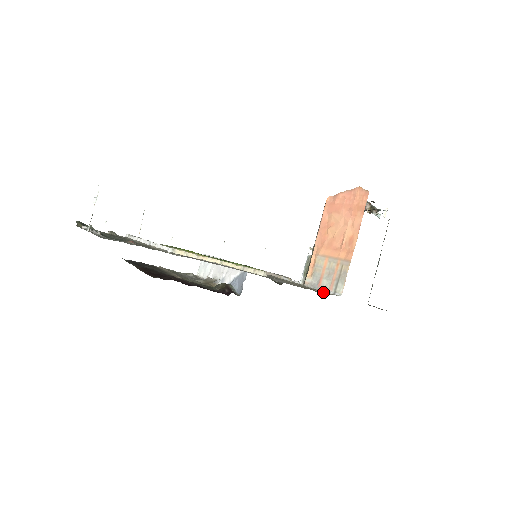
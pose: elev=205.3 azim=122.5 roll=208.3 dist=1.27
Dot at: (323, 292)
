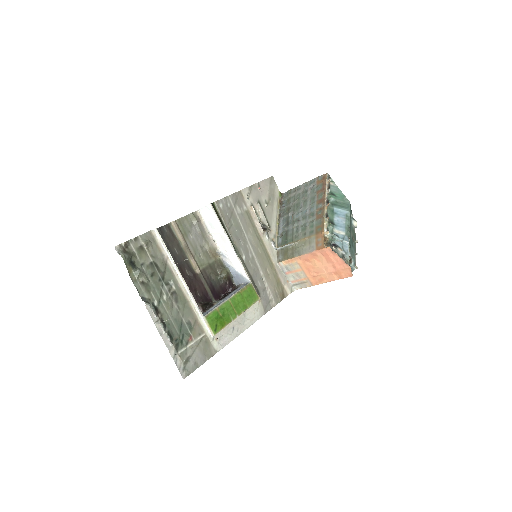
Dot at: (286, 288)
